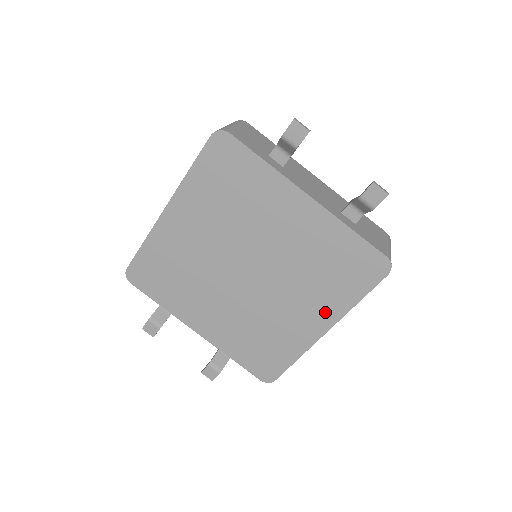
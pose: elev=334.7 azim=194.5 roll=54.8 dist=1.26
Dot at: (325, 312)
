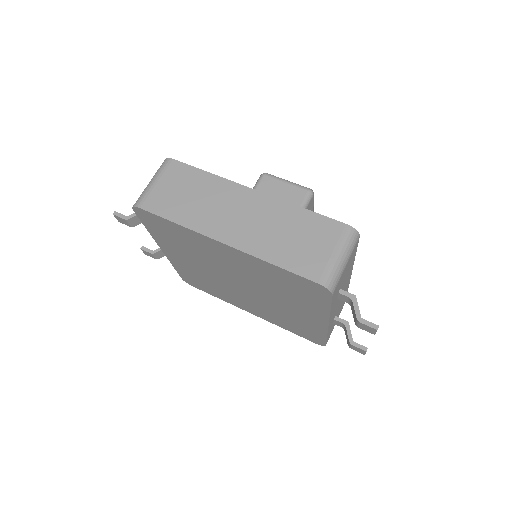
Dot at: (263, 316)
